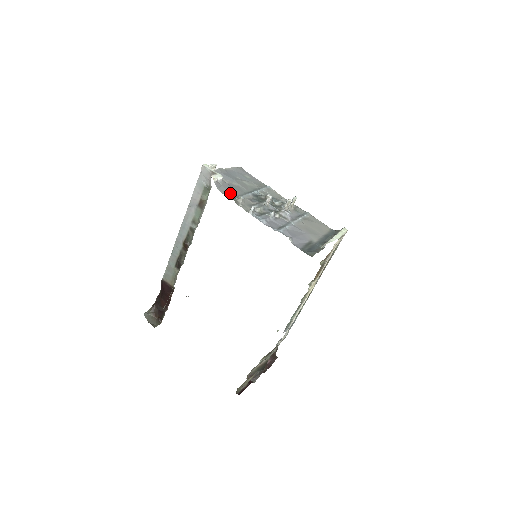
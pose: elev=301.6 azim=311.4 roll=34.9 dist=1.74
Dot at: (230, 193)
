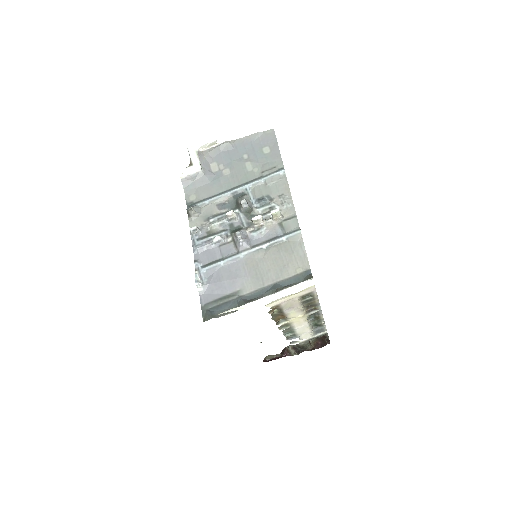
Dot at: (198, 194)
